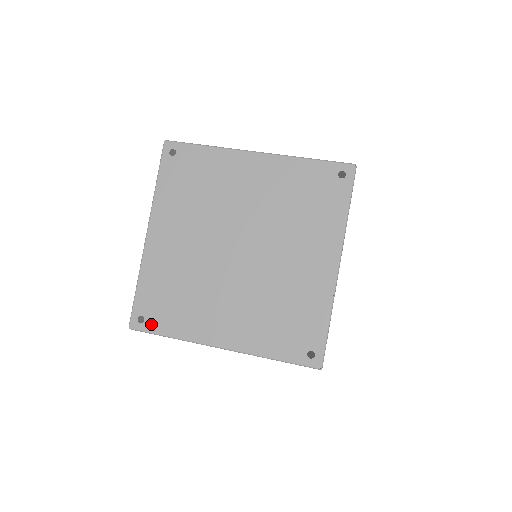
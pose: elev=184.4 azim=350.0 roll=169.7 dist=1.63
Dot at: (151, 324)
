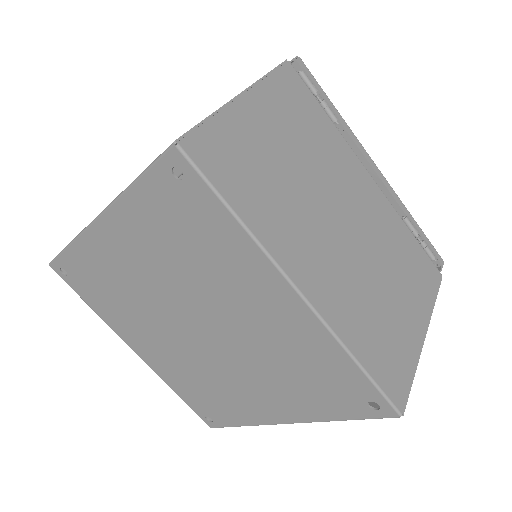
Dot at: (218, 421)
